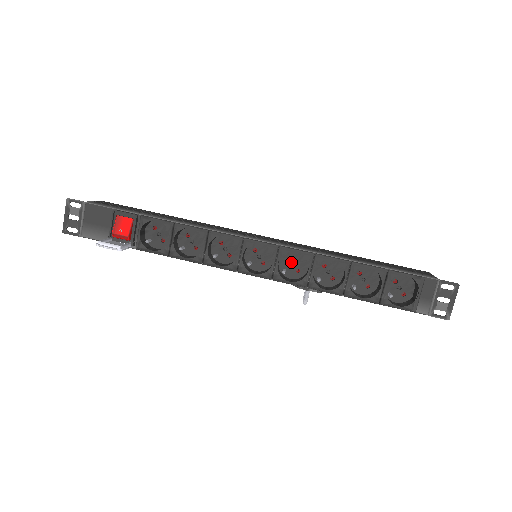
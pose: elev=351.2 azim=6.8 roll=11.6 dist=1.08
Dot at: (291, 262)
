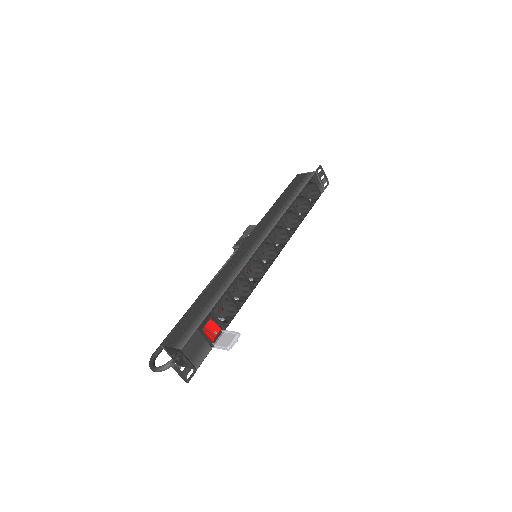
Dot at: occluded
